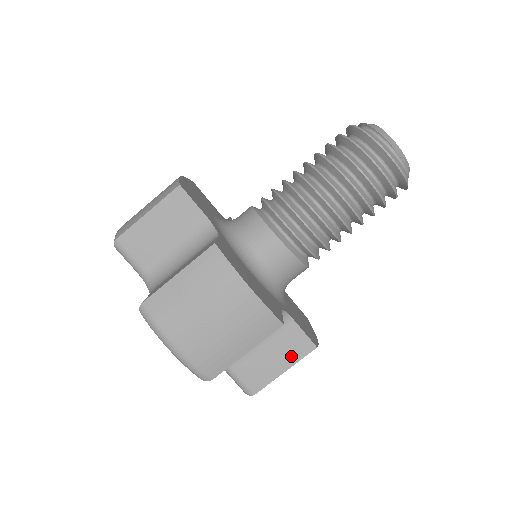
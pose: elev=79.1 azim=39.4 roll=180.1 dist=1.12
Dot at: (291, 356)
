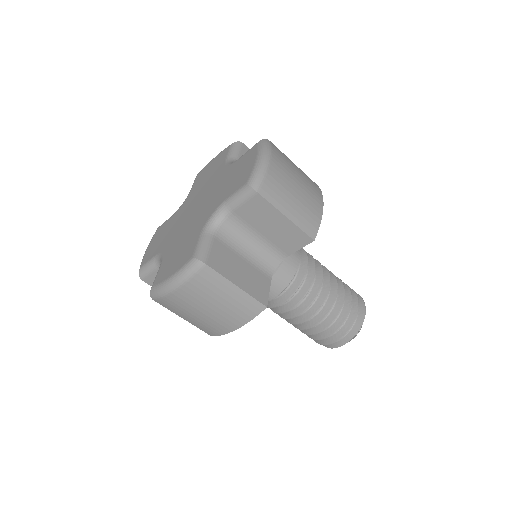
Dot at: (250, 287)
